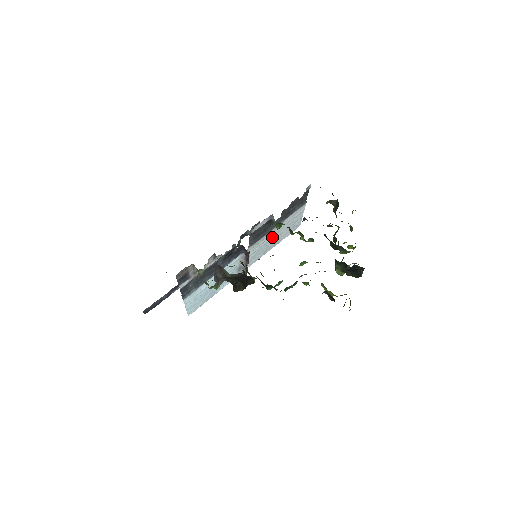
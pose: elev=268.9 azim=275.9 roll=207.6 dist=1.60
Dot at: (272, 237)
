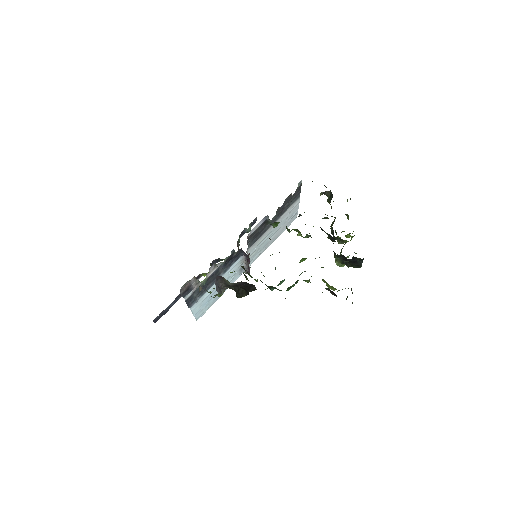
Dot at: (270, 234)
